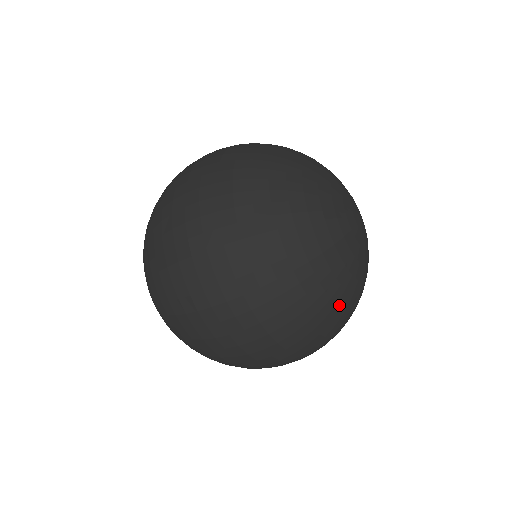
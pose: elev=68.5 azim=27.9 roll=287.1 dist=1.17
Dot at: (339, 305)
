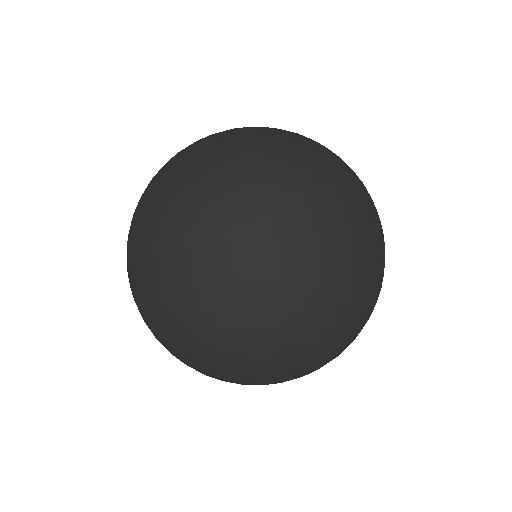
Dot at: occluded
